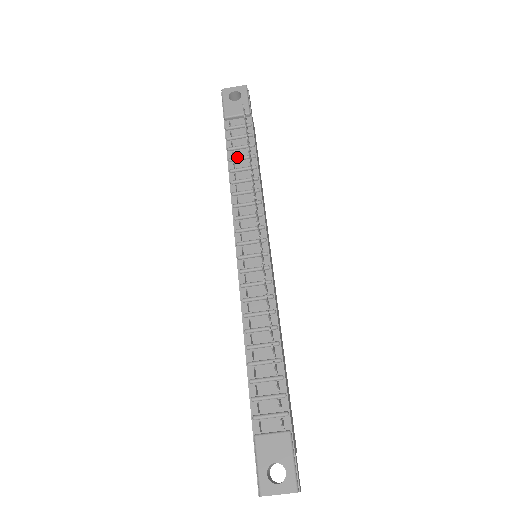
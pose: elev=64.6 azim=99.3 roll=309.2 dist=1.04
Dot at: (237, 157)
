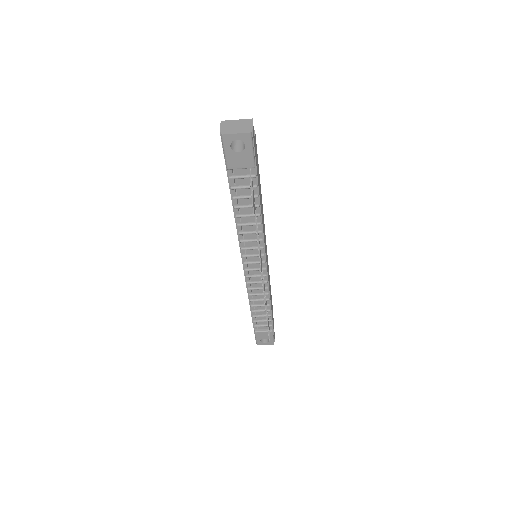
Dot at: (242, 207)
